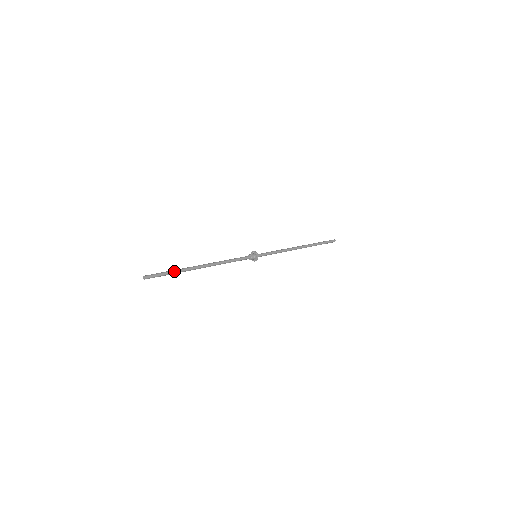
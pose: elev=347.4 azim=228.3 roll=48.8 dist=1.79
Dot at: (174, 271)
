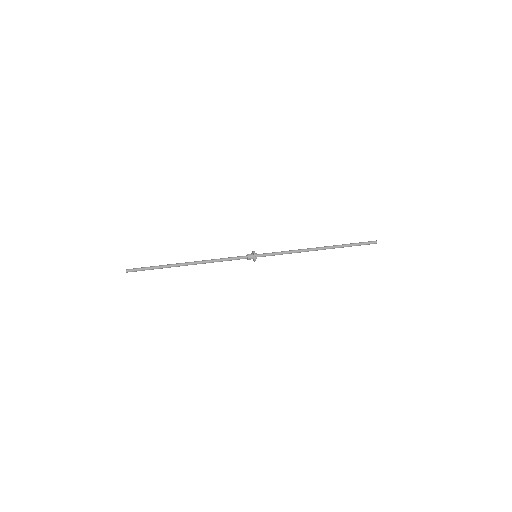
Dot at: (156, 267)
